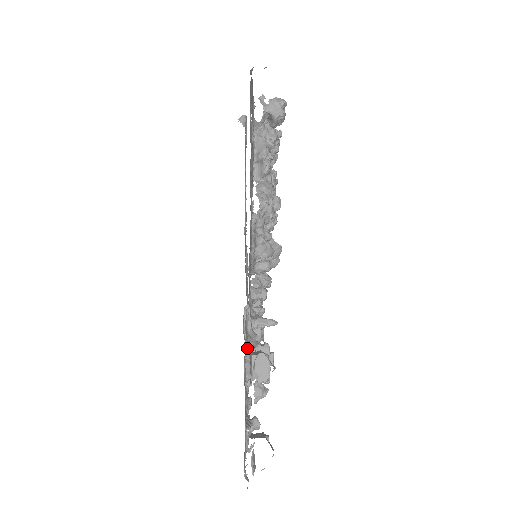
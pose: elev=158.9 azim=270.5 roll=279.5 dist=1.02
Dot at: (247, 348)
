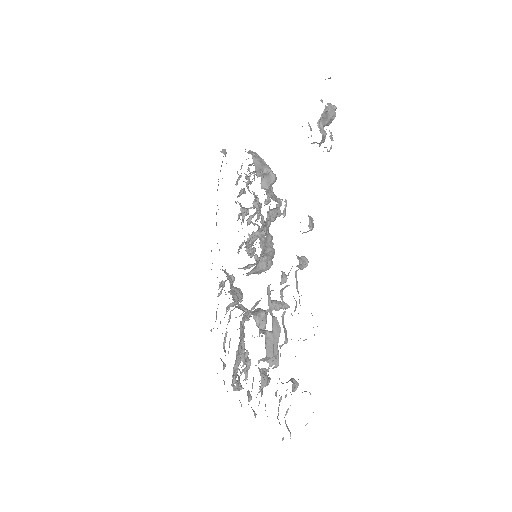
Dot at: (282, 316)
